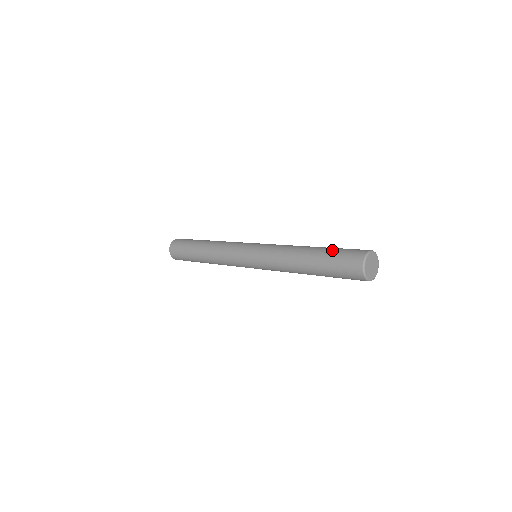
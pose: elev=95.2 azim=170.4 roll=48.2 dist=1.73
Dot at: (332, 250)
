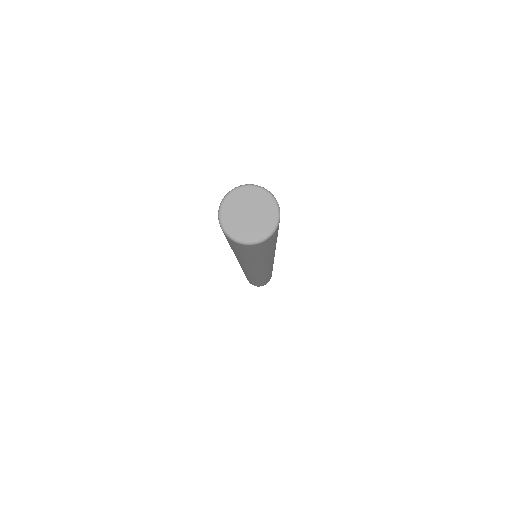
Dot at: occluded
